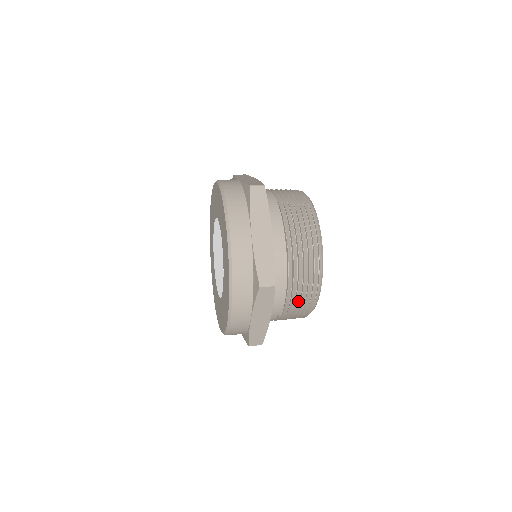
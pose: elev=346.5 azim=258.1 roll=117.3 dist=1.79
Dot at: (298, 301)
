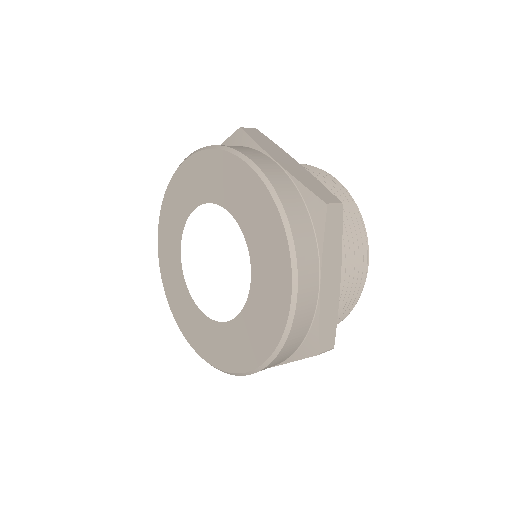
Dot at: occluded
